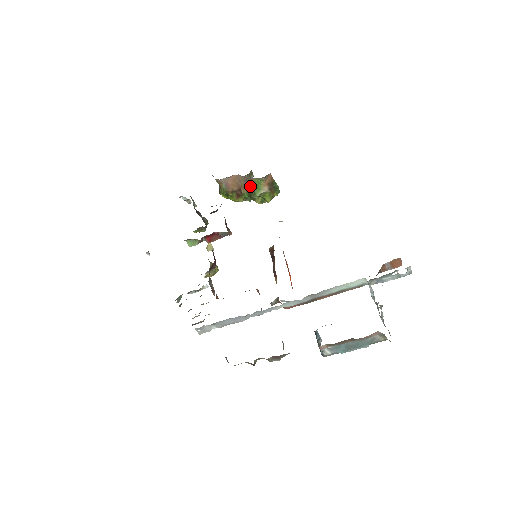
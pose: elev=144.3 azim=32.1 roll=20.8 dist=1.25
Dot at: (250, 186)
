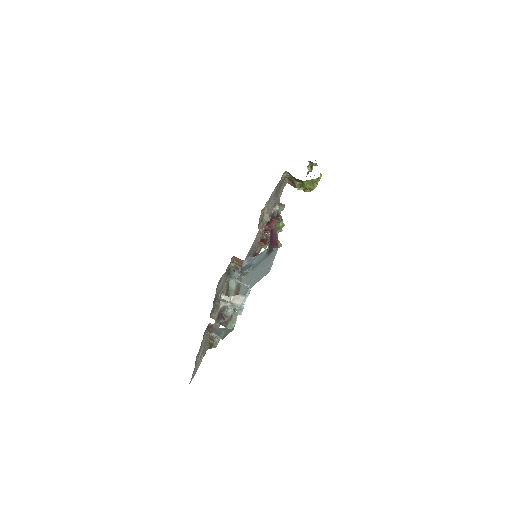
Dot at: occluded
